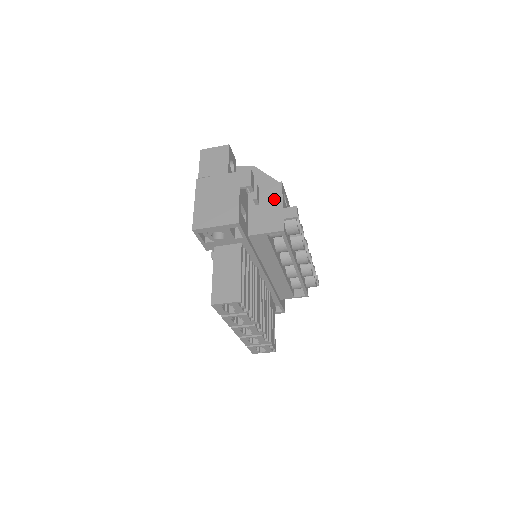
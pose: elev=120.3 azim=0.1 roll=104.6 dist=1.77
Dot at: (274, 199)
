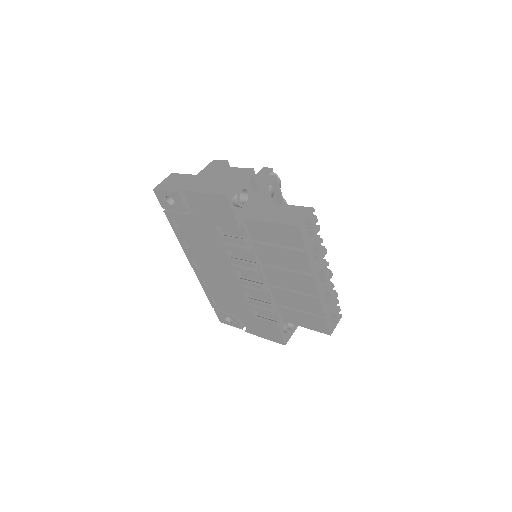
Dot at: occluded
